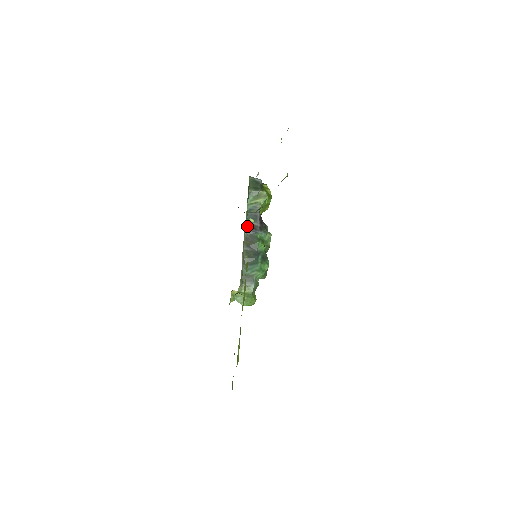
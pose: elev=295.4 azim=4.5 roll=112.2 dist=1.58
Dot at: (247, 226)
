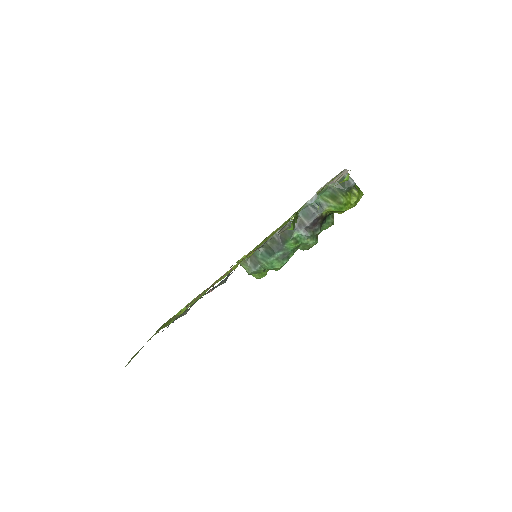
Dot at: occluded
